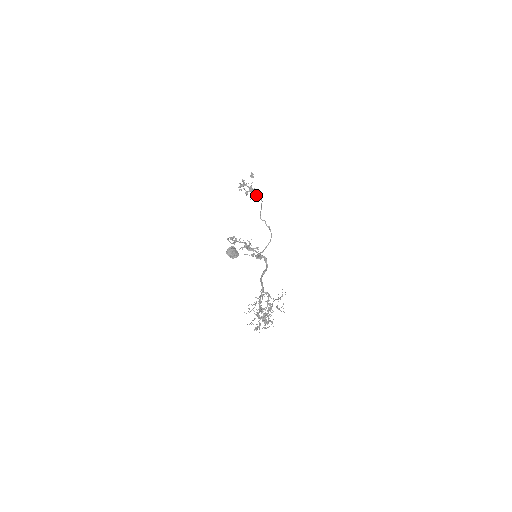
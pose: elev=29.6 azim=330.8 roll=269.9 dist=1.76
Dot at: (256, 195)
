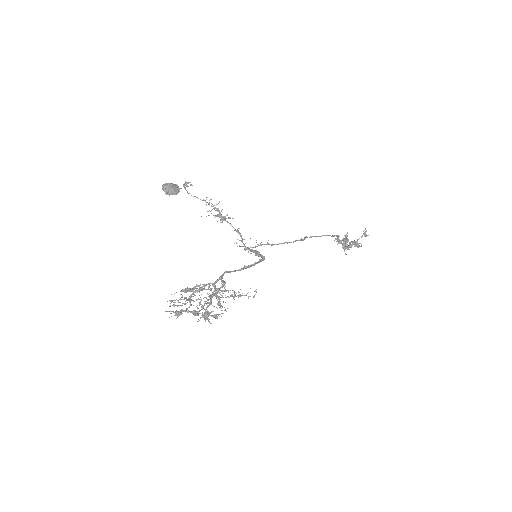
Dot at: occluded
